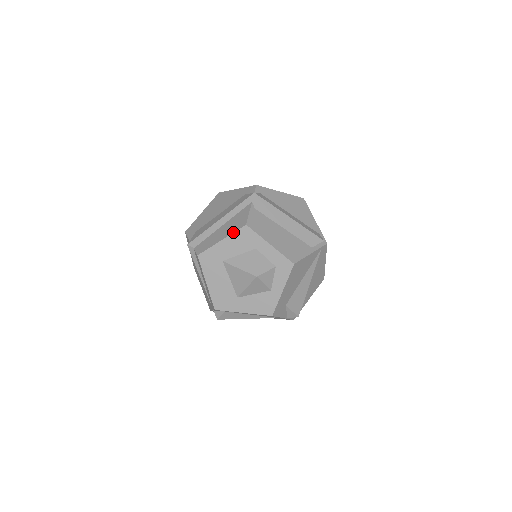
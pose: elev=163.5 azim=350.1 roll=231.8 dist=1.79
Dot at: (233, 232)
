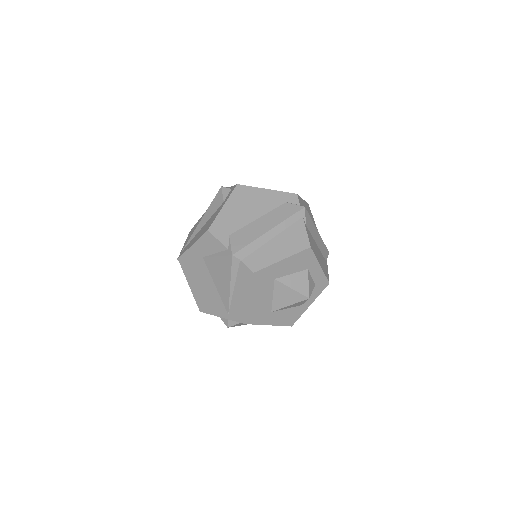
Dot at: (297, 253)
